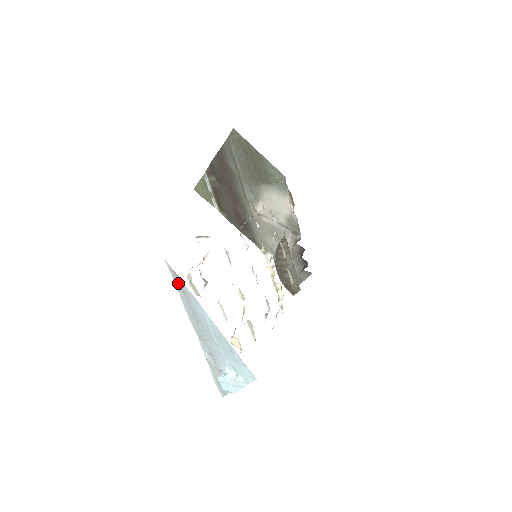
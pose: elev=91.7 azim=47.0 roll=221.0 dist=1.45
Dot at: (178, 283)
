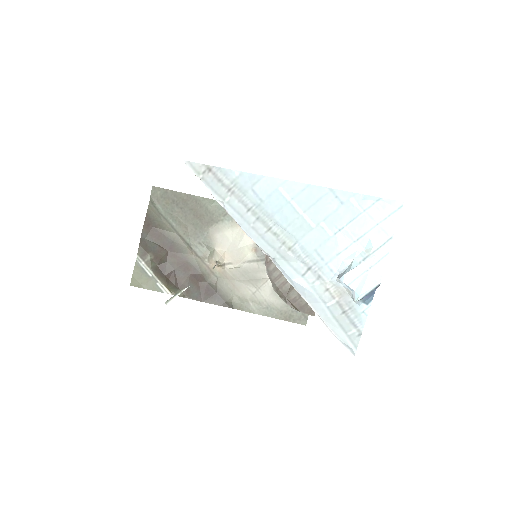
Dot at: (216, 181)
